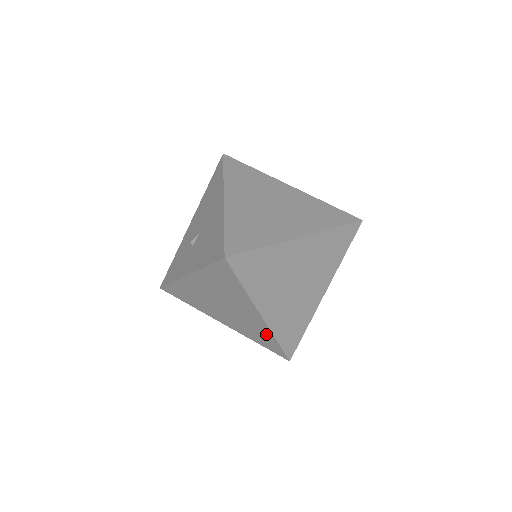
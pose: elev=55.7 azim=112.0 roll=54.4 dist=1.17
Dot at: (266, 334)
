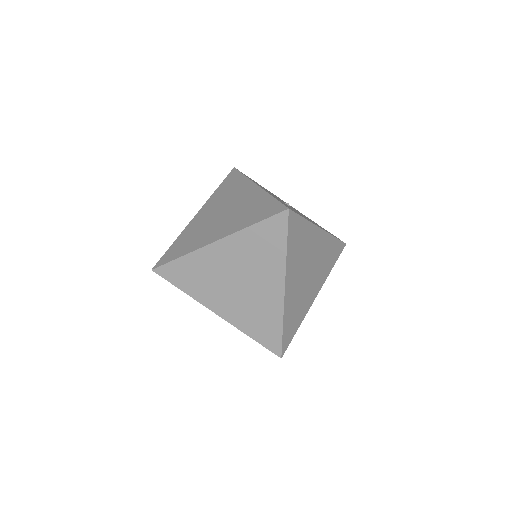
Dot at: occluded
